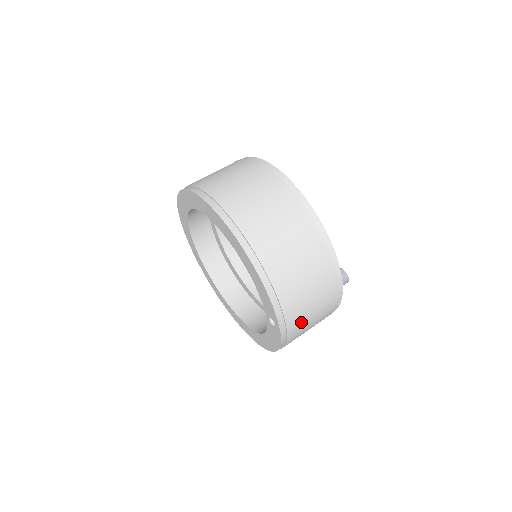
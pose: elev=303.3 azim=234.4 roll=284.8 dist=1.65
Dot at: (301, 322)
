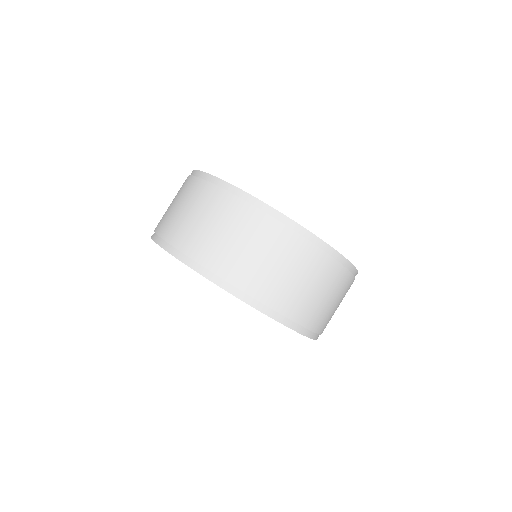
Dot at: occluded
